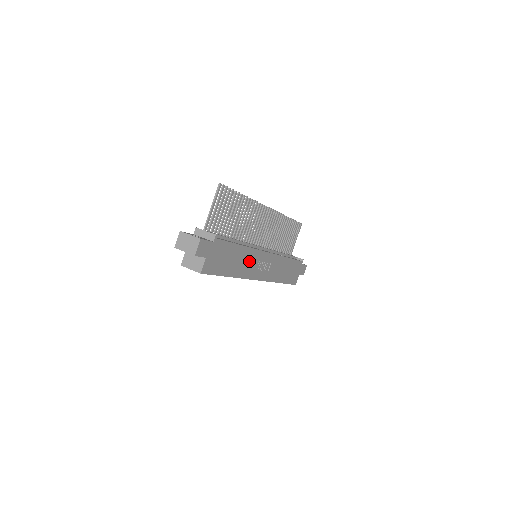
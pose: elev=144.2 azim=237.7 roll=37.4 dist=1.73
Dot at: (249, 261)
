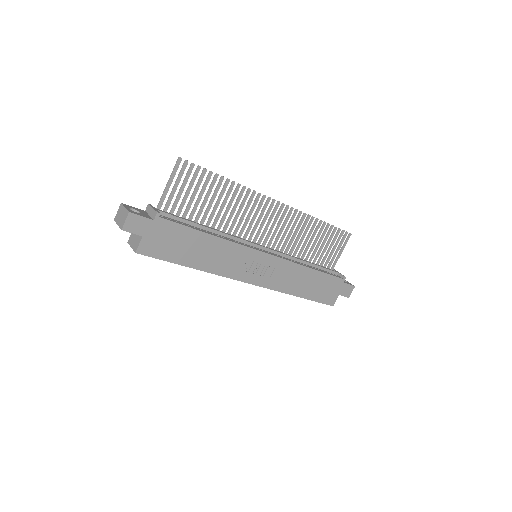
Dot at: (229, 257)
